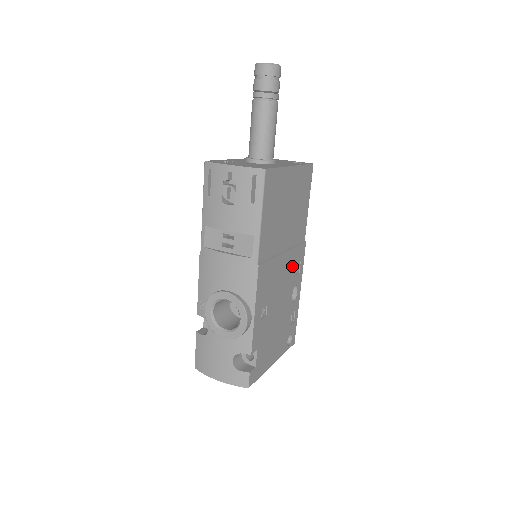
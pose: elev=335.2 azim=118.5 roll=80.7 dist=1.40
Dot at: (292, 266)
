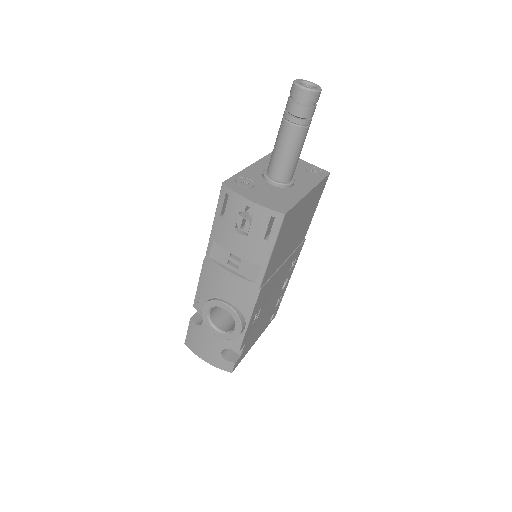
Dot at: (288, 266)
